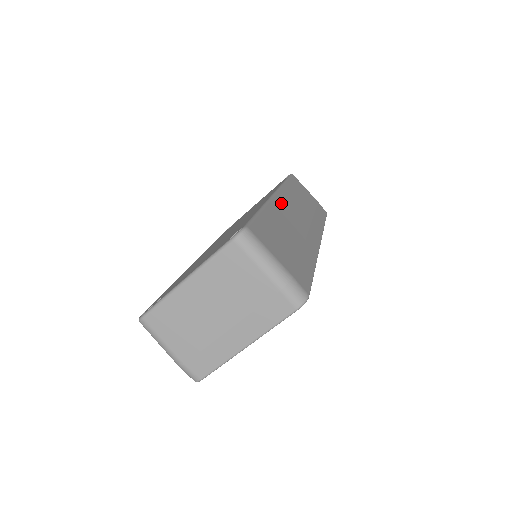
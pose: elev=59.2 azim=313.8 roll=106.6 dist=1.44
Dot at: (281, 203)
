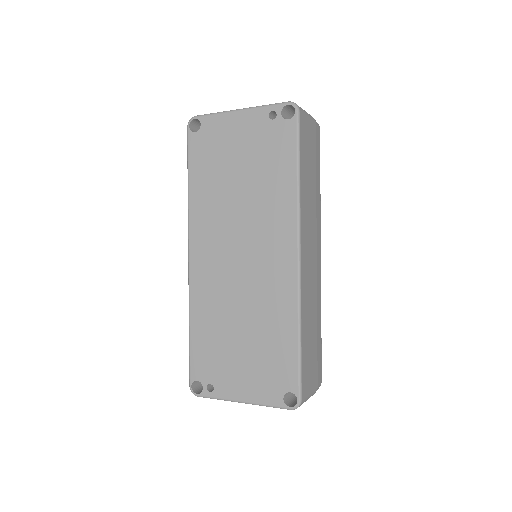
Dot at: (304, 270)
